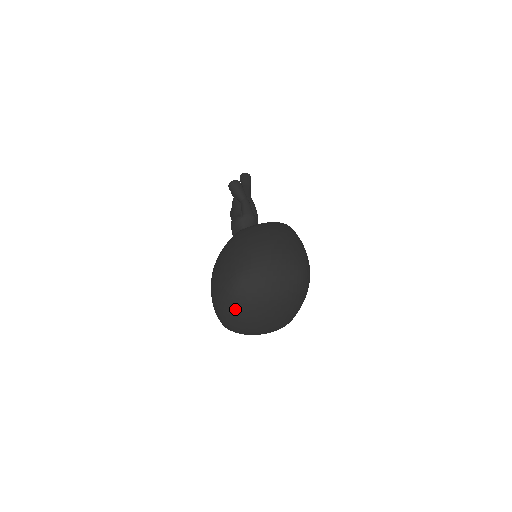
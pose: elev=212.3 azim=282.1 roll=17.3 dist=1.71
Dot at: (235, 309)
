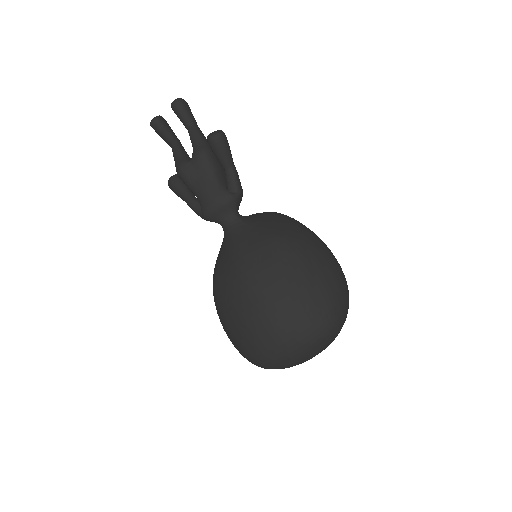
Dot at: (311, 354)
